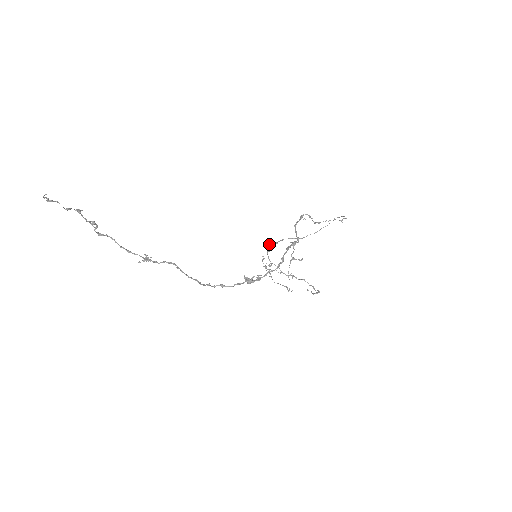
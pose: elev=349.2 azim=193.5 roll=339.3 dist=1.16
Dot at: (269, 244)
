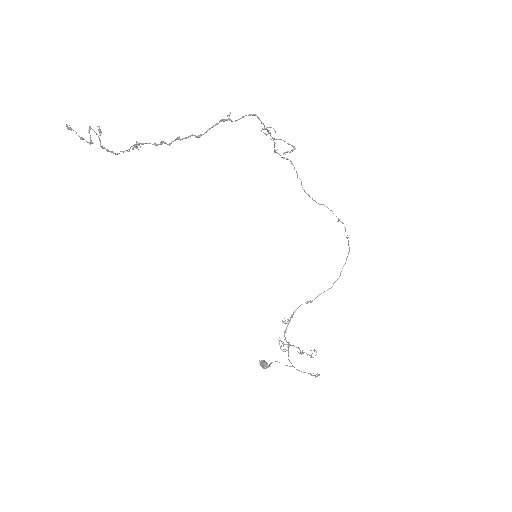
Dot at: occluded
